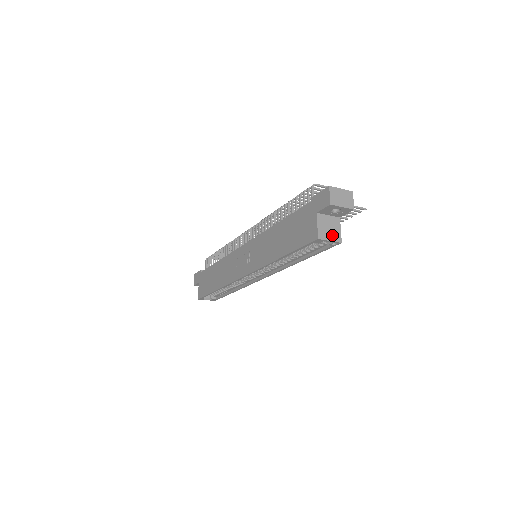
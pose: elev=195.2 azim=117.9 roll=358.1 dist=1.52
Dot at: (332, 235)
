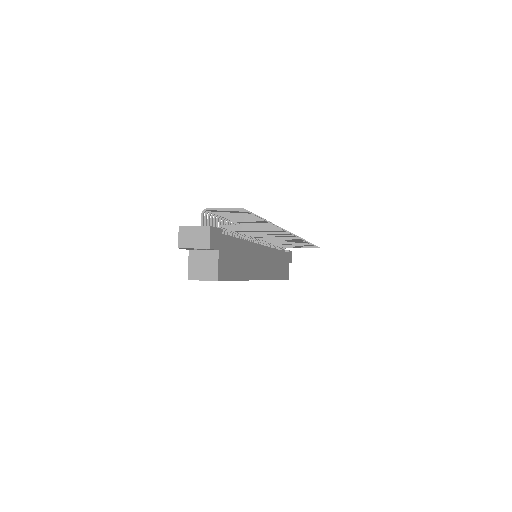
Dot at: (206, 273)
